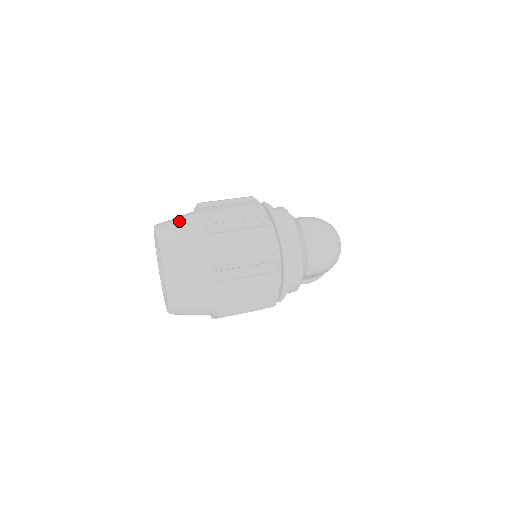
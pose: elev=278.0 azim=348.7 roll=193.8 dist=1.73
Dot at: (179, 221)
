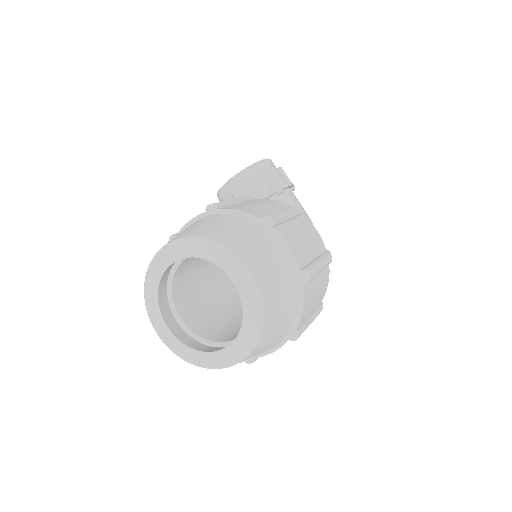
Dot at: (284, 307)
